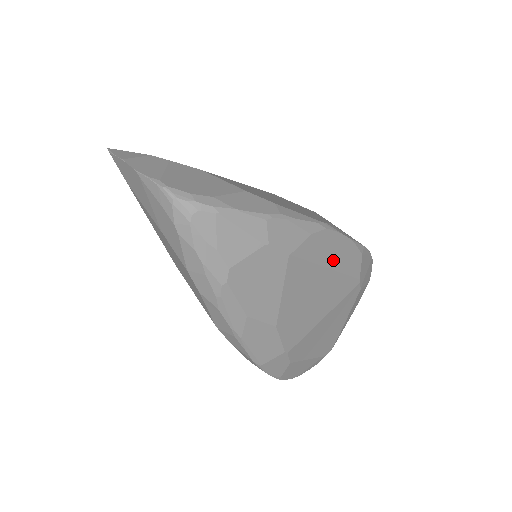
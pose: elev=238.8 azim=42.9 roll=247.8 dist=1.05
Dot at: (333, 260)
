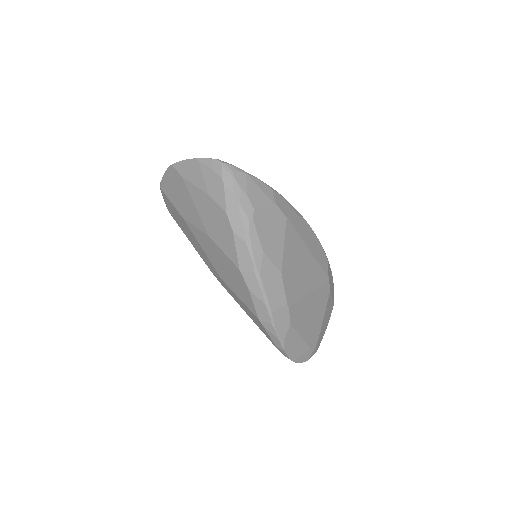
Dot at: (311, 246)
